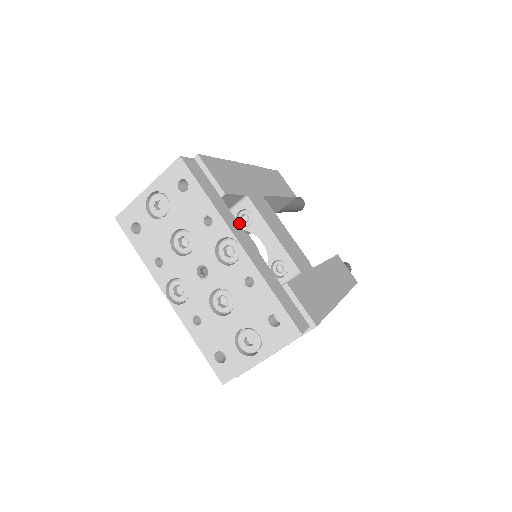
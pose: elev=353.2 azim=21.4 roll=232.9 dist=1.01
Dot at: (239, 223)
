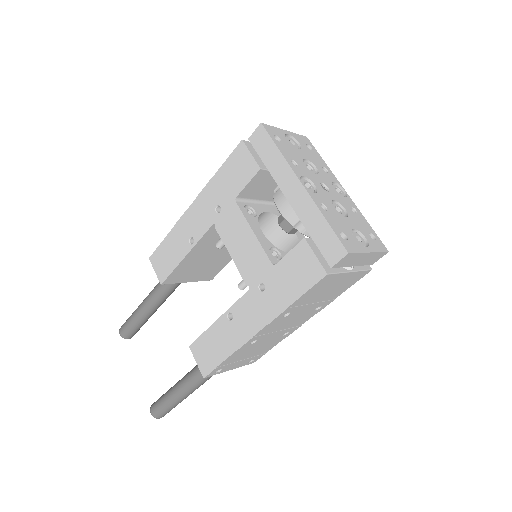
Dot at: (277, 215)
